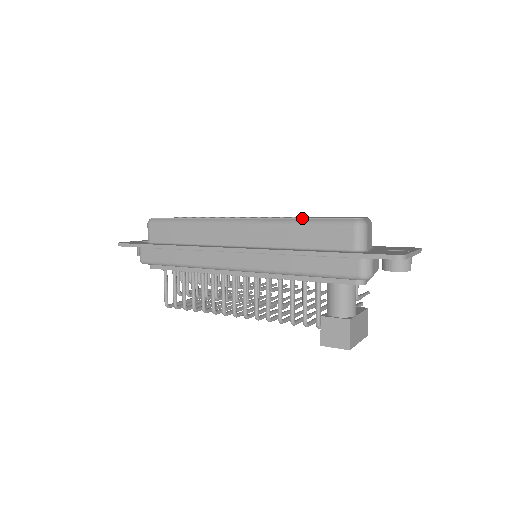
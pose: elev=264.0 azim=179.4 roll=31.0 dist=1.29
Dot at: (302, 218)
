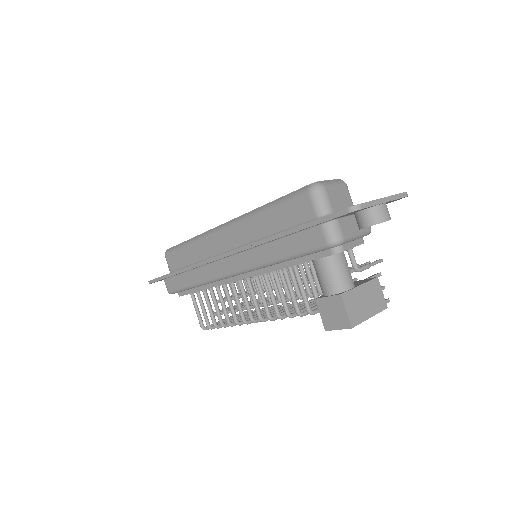
Dot at: (268, 203)
